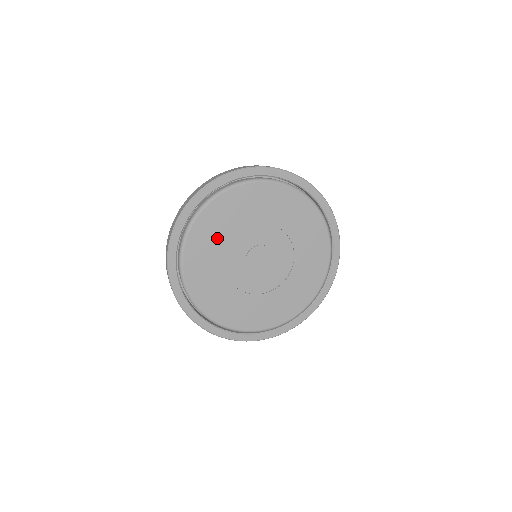
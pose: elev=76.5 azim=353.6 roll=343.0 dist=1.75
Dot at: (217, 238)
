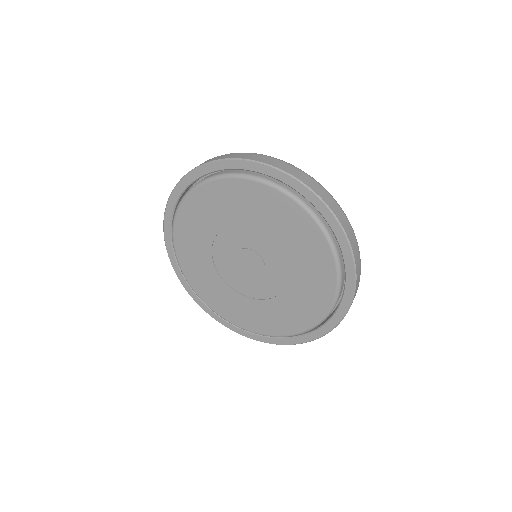
Dot at: (222, 212)
